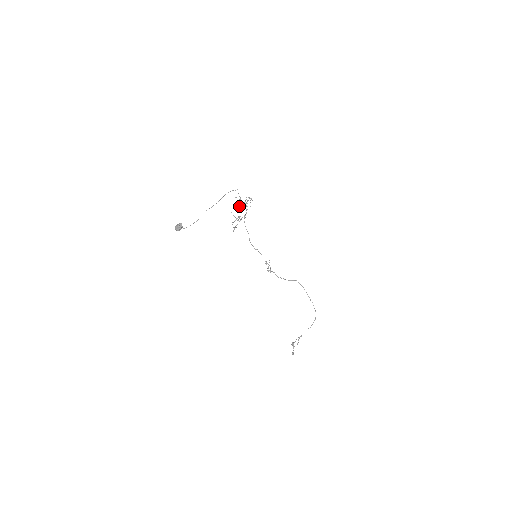
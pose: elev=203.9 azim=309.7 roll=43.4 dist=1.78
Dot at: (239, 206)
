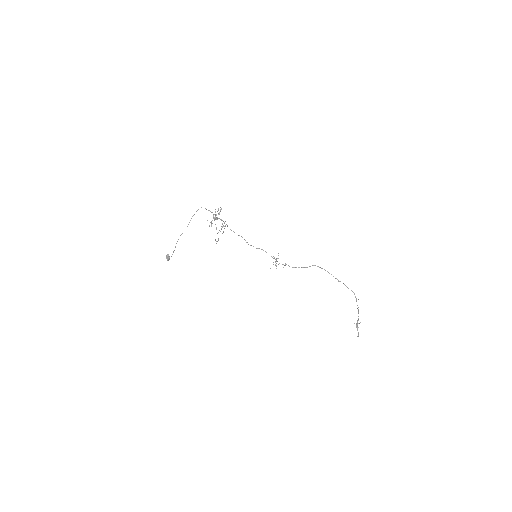
Dot at: (212, 220)
